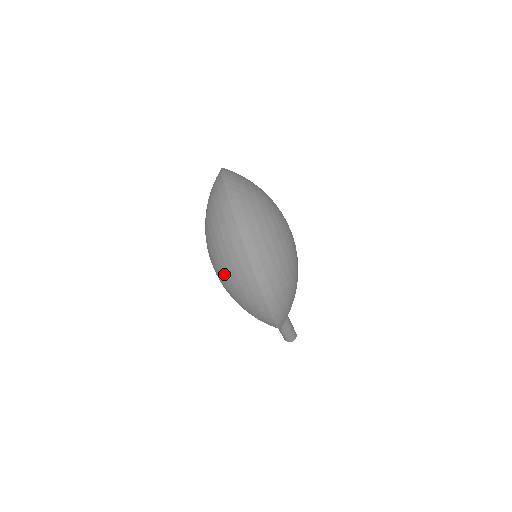
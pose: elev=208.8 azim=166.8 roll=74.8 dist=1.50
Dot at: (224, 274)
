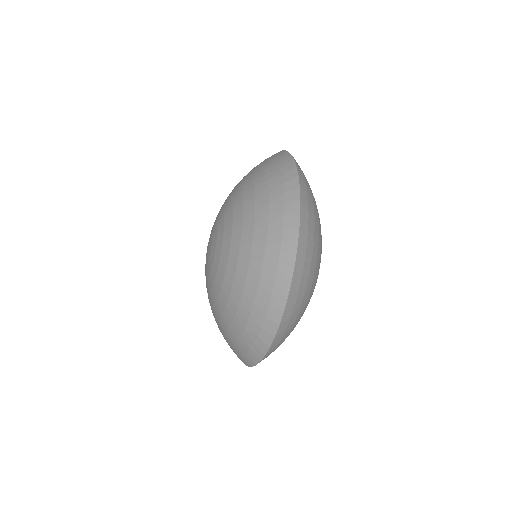
Dot at: (226, 310)
